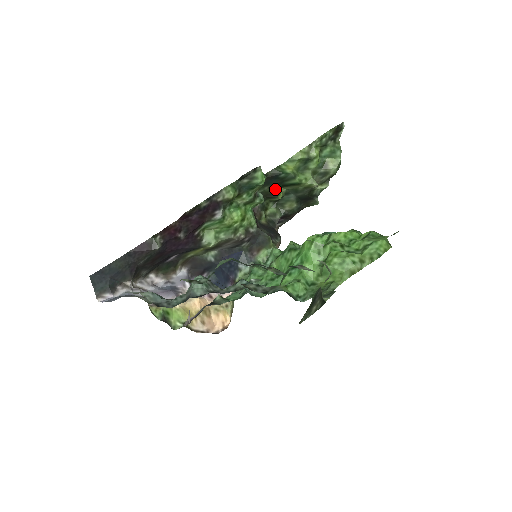
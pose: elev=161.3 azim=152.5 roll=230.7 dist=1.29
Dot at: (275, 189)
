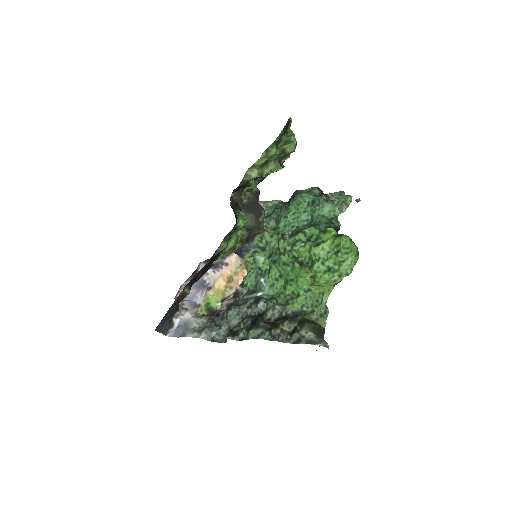
Dot at: (247, 183)
